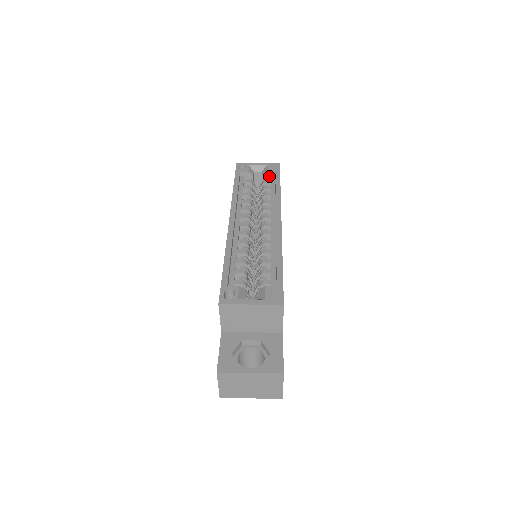
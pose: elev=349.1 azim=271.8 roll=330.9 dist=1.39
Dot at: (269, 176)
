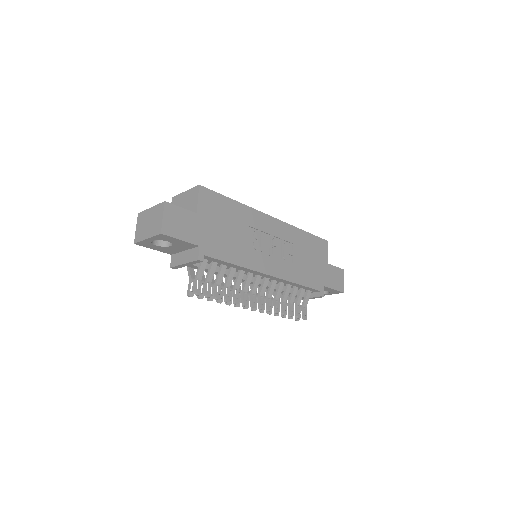
Dot at: occluded
